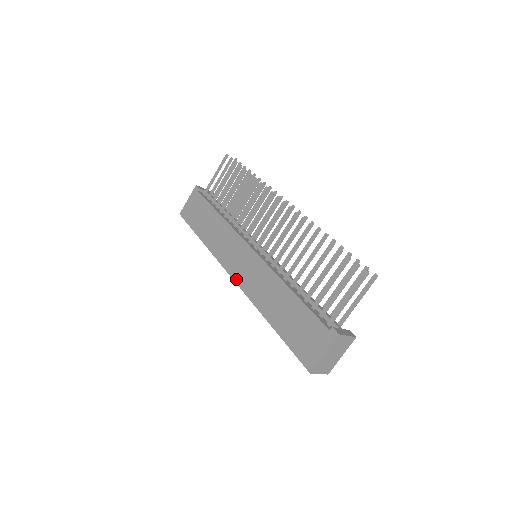
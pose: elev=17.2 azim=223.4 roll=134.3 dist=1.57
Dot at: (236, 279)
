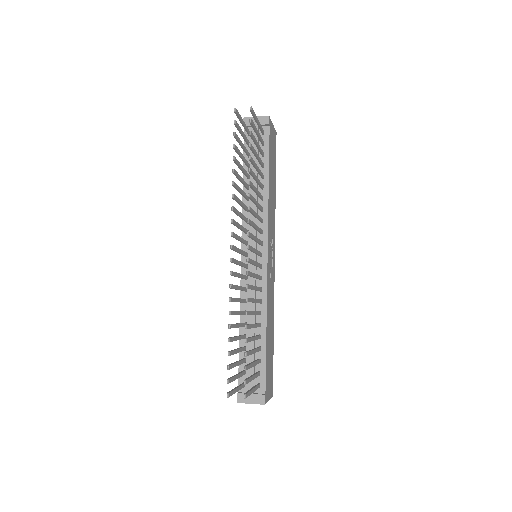
Dot at: occluded
